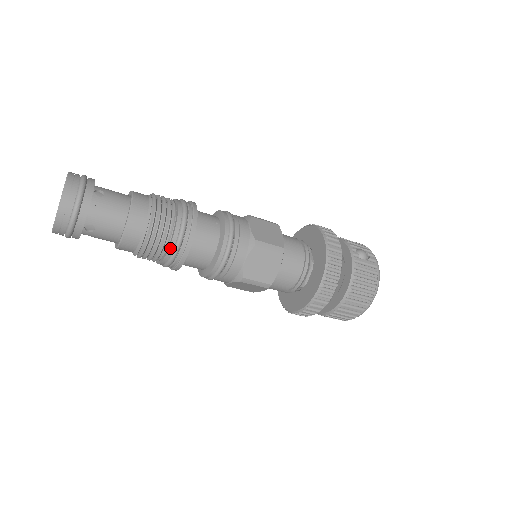
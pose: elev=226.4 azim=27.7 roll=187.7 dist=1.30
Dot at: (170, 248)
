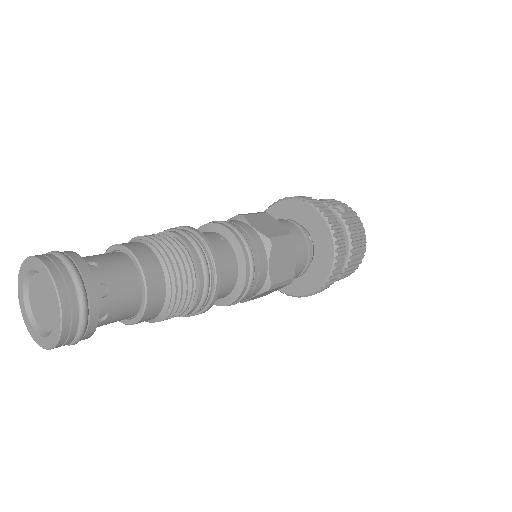
Dot at: (200, 291)
